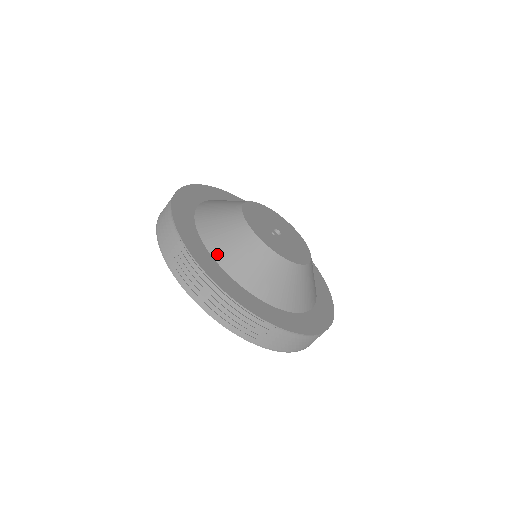
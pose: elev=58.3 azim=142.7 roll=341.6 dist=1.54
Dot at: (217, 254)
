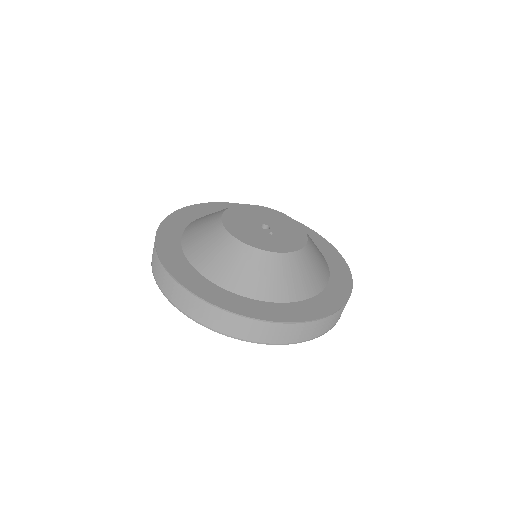
Dot at: (283, 297)
